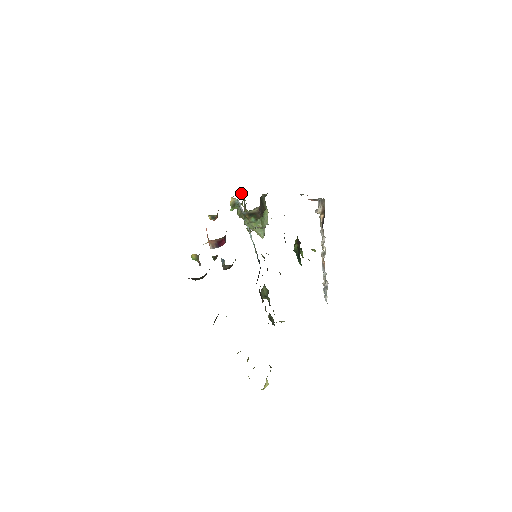
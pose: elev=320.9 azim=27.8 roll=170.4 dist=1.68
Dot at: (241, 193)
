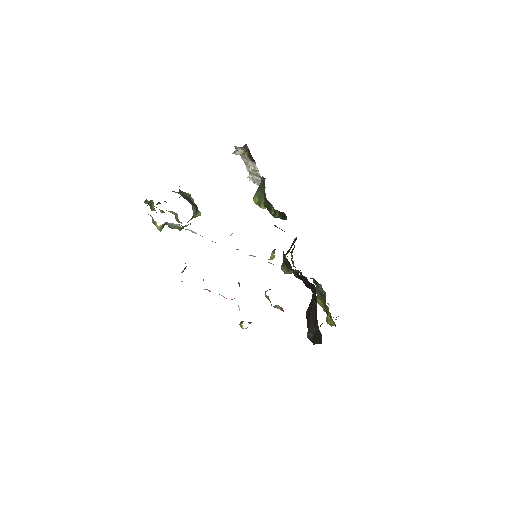
Dot at: occluded
